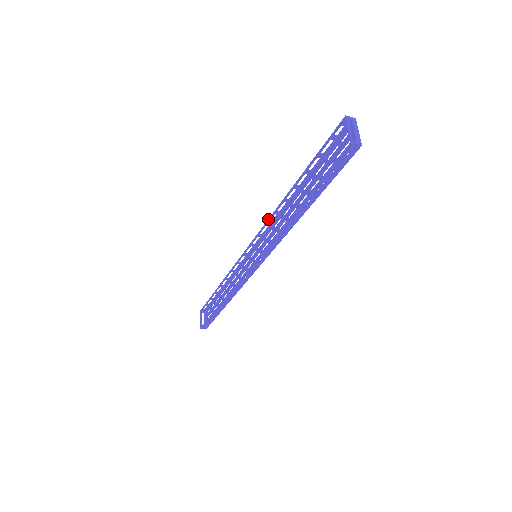
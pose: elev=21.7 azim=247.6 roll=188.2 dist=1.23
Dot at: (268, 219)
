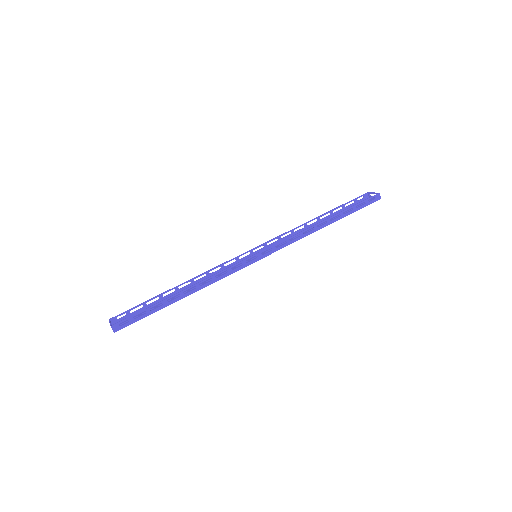
Dot at: (283, 233)
